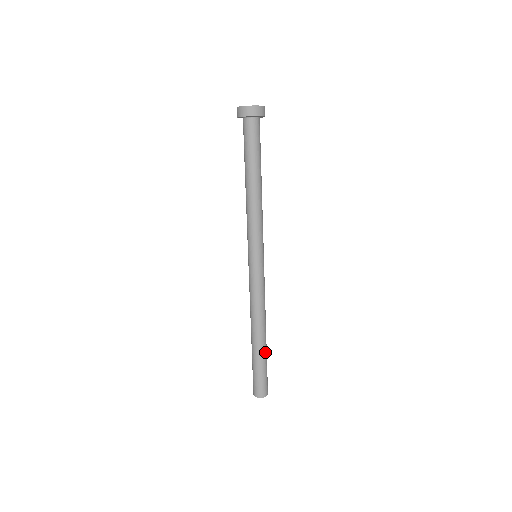
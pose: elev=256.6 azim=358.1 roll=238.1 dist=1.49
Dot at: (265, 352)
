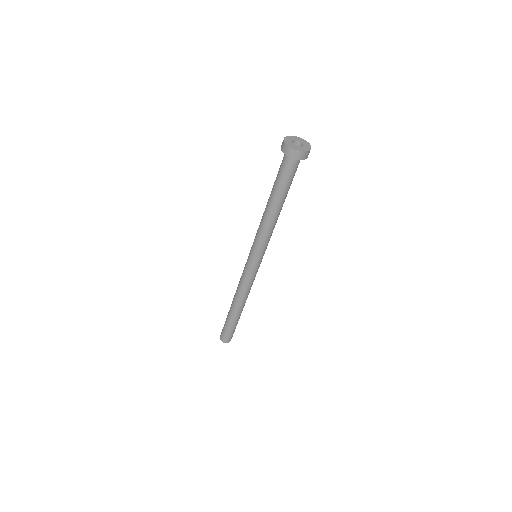
Dot at: (234, 319)
